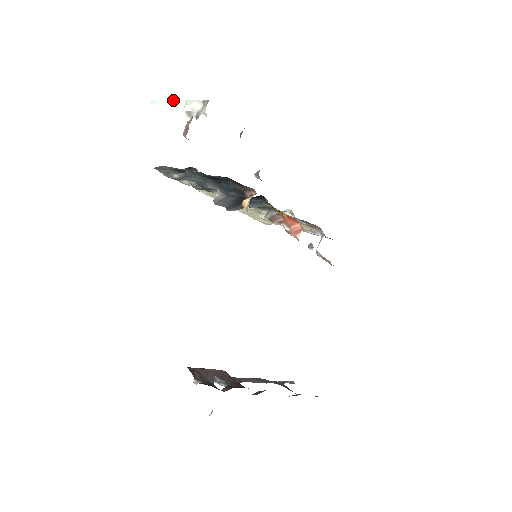
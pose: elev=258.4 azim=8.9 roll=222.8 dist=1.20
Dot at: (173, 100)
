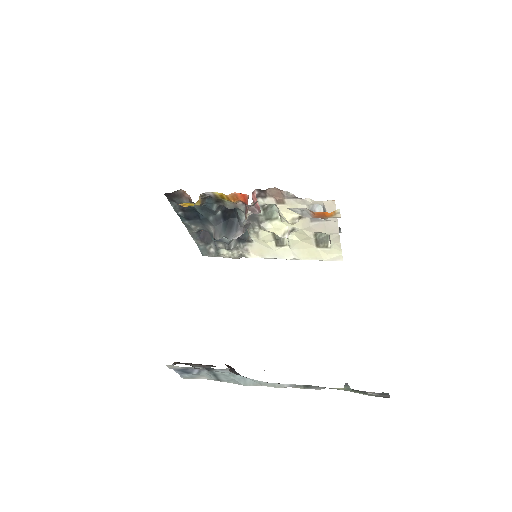
Dot at: occluded
